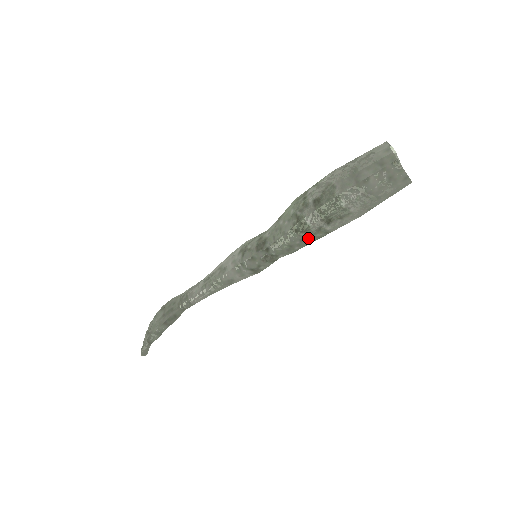
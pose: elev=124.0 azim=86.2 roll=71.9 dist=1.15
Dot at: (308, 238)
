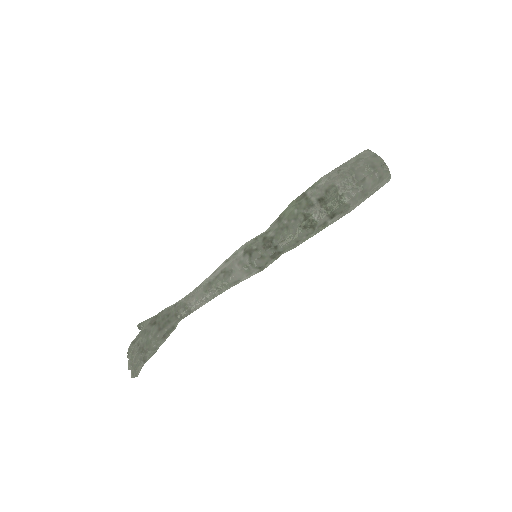
Dot at: (312, 233)
